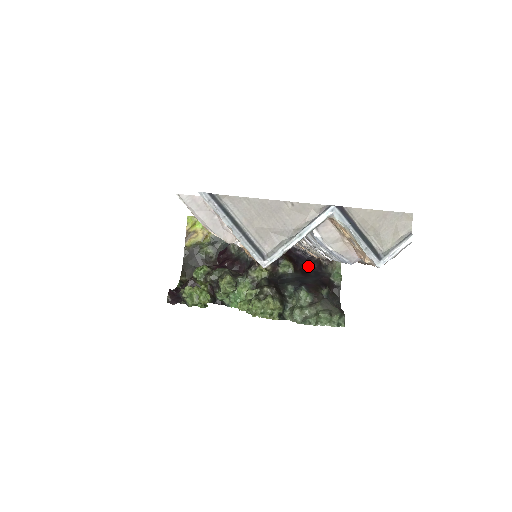
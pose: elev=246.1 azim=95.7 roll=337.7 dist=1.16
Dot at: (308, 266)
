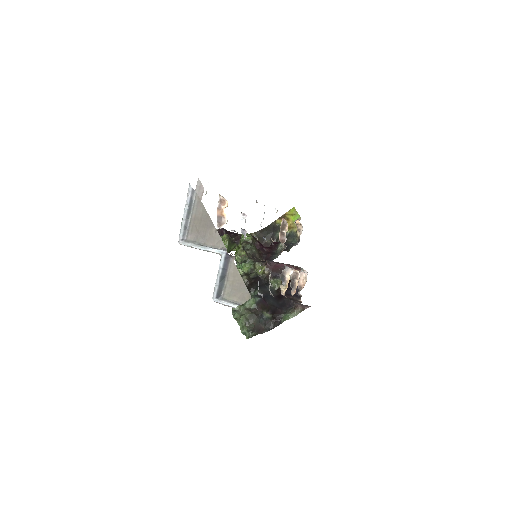
Dot at: (288, 297)
